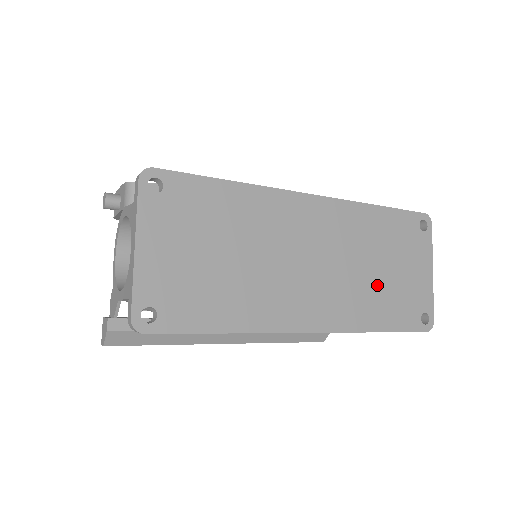
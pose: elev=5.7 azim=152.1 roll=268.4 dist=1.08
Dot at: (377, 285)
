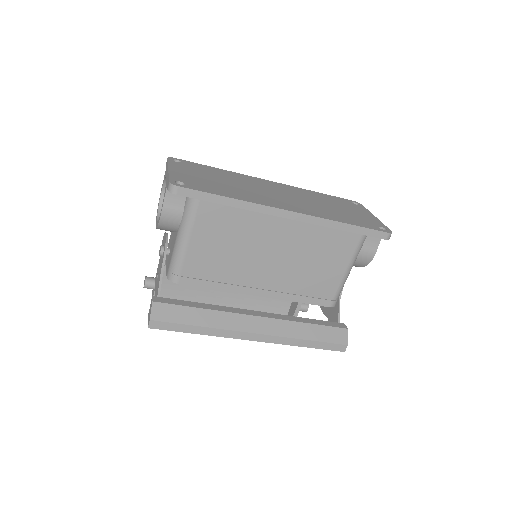
Dot at: (334, 211)
